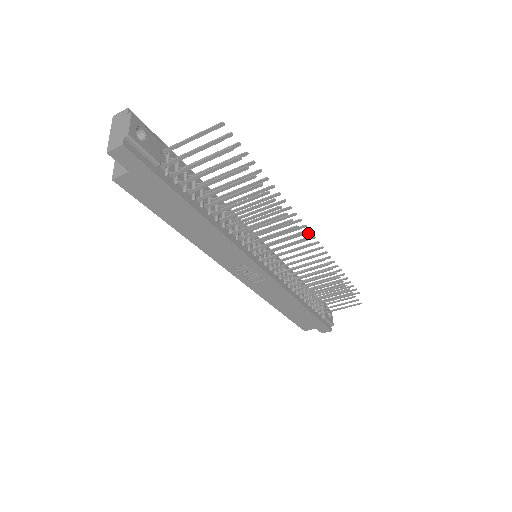
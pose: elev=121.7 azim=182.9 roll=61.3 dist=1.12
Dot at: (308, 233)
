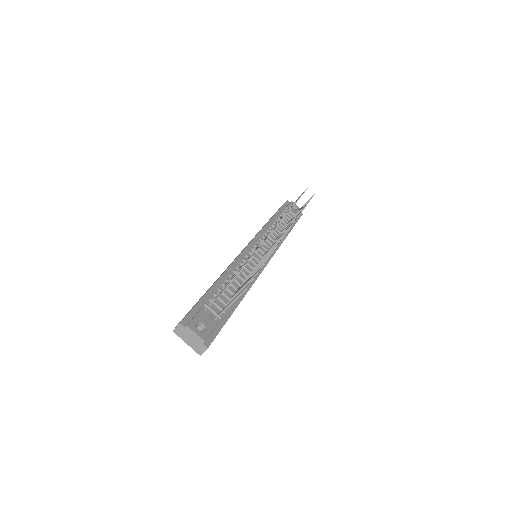
Dot at: occluded
